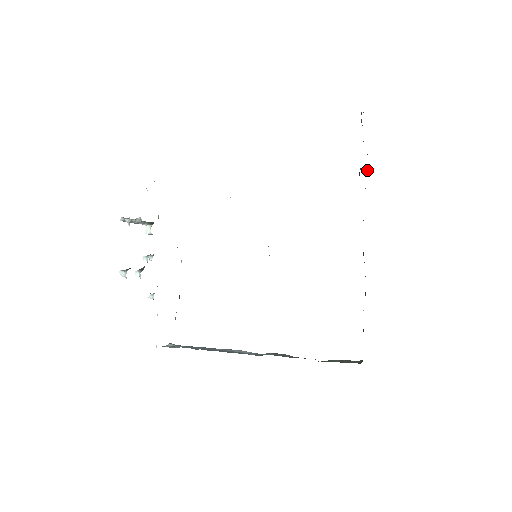
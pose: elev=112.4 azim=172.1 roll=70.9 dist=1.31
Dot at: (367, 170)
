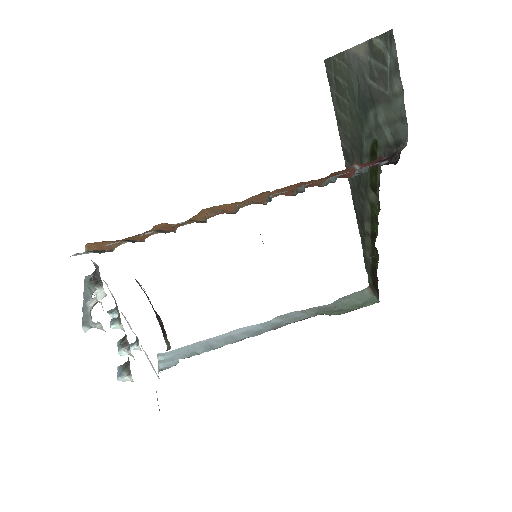
Dot at: (355, 94)
